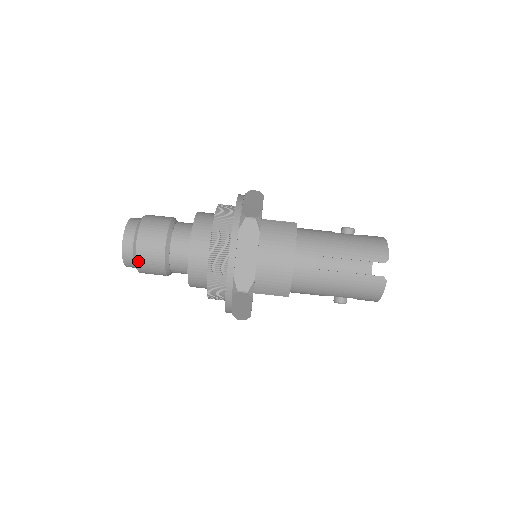
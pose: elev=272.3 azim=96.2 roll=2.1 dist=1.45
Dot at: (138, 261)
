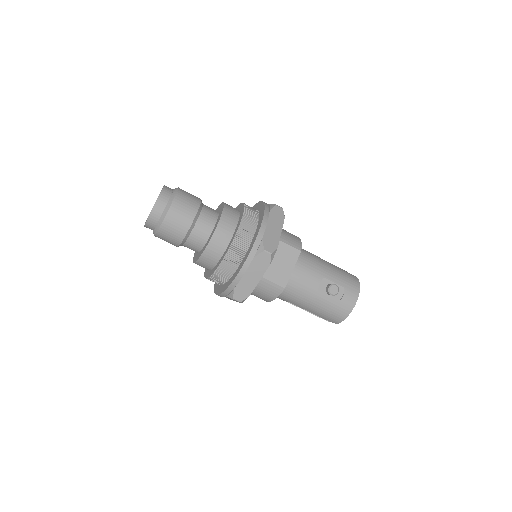
Dot at: occluded
